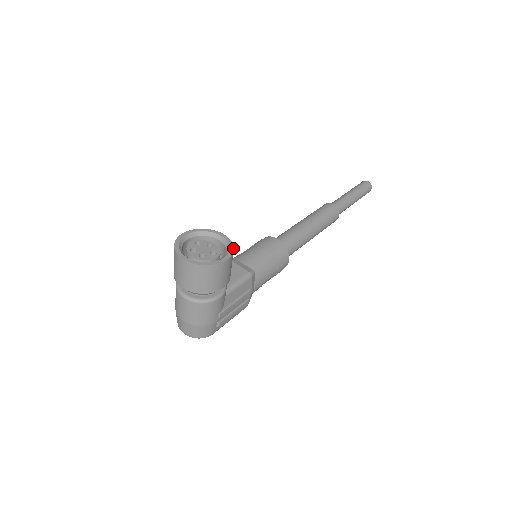
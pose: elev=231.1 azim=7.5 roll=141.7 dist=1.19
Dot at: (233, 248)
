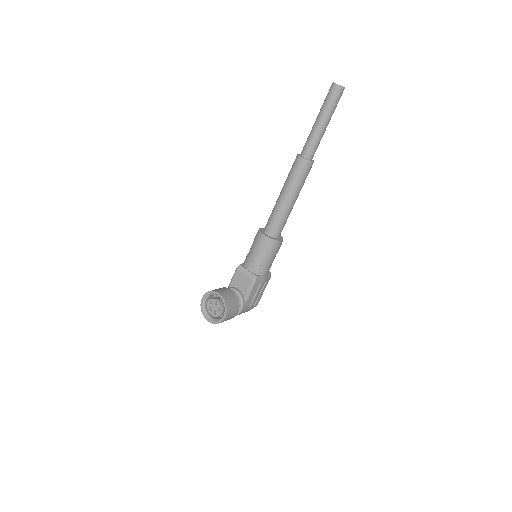
Dot at: (226, 306)
